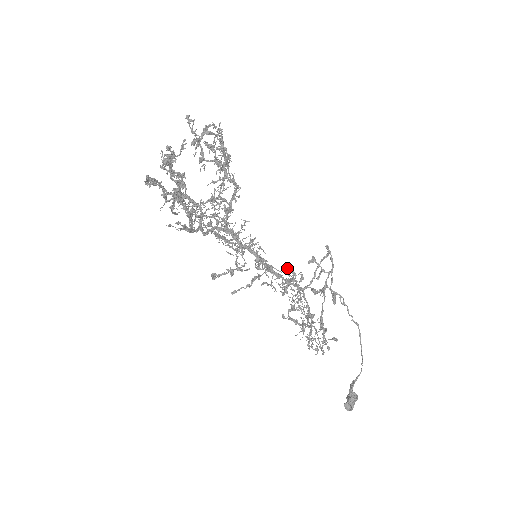
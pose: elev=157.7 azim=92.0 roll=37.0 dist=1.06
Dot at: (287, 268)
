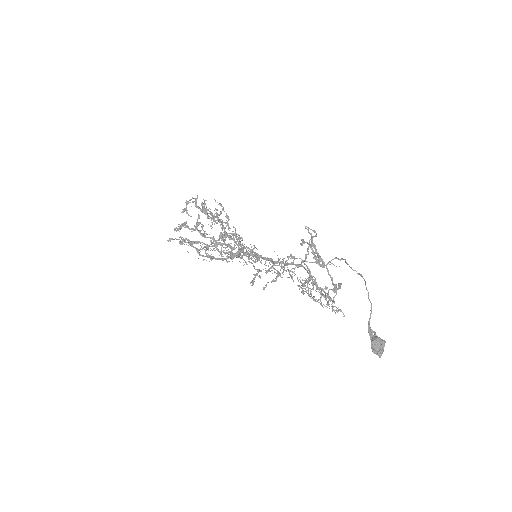
Dot at: (292, 257)
